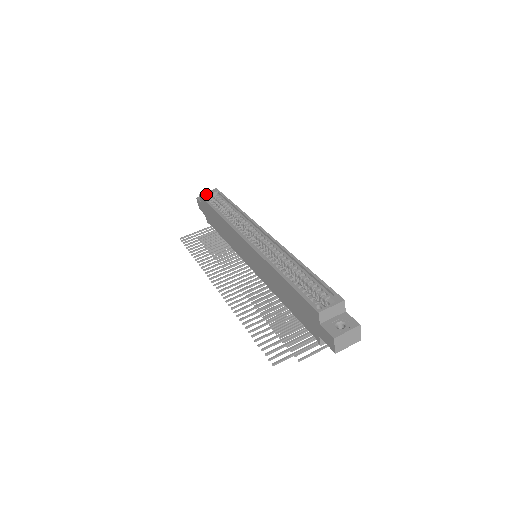
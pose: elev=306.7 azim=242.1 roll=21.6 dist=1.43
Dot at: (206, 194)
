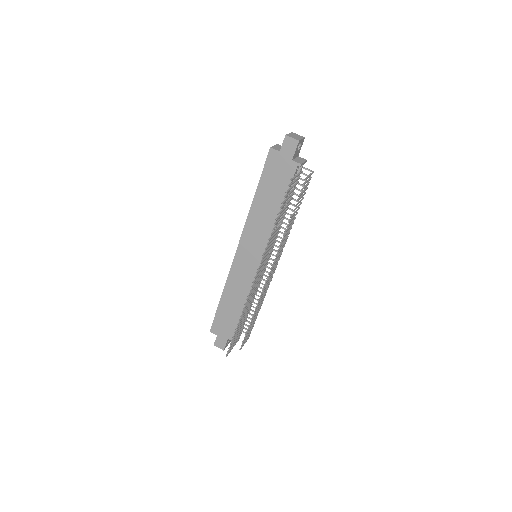
Dot at: occluded
